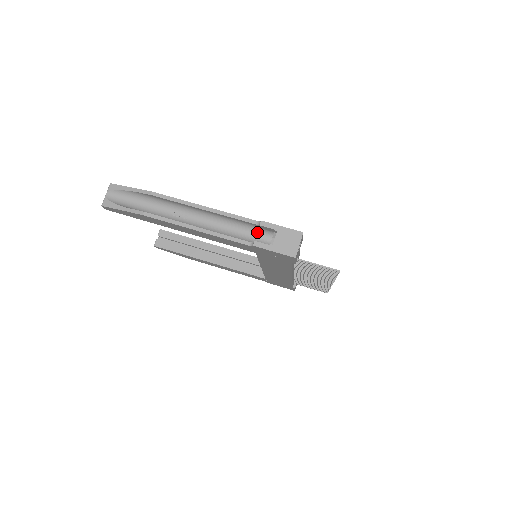
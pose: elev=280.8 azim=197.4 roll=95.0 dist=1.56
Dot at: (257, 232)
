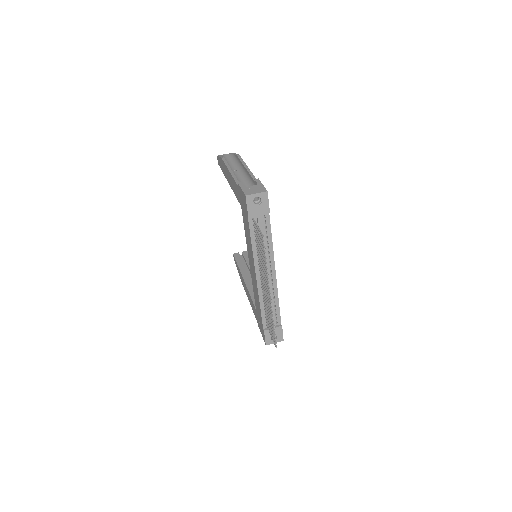
Dot at: occluded
